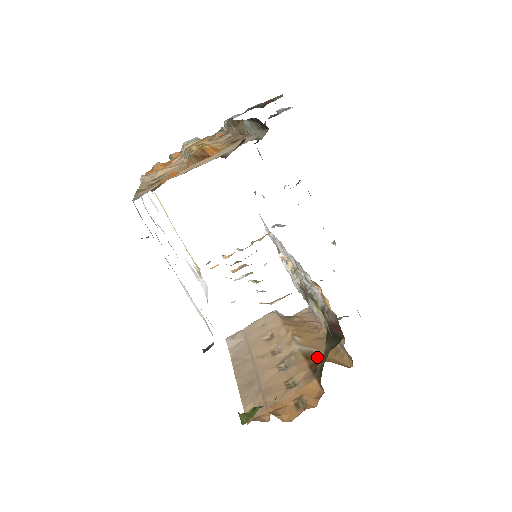
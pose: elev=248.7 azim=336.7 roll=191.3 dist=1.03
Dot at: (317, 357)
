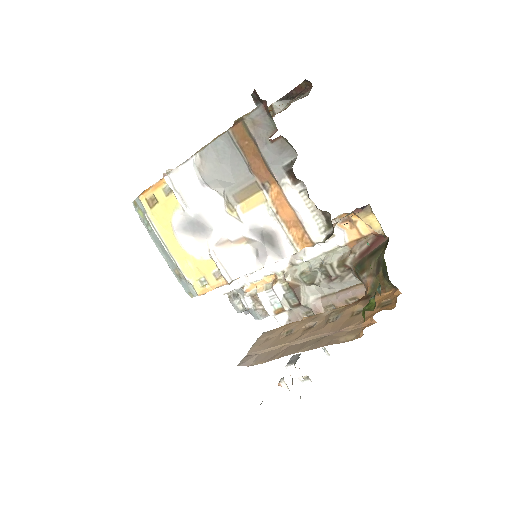
Dot at: occluded
